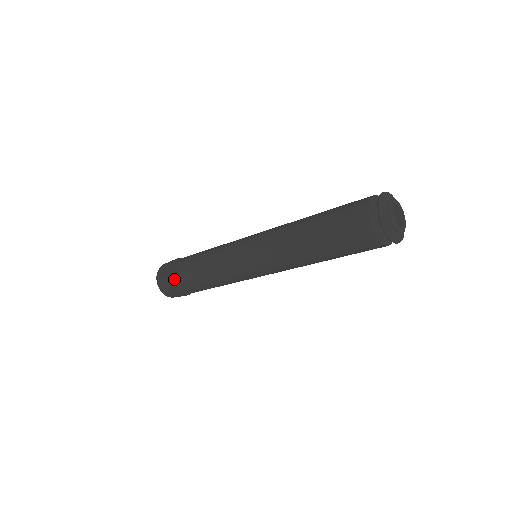
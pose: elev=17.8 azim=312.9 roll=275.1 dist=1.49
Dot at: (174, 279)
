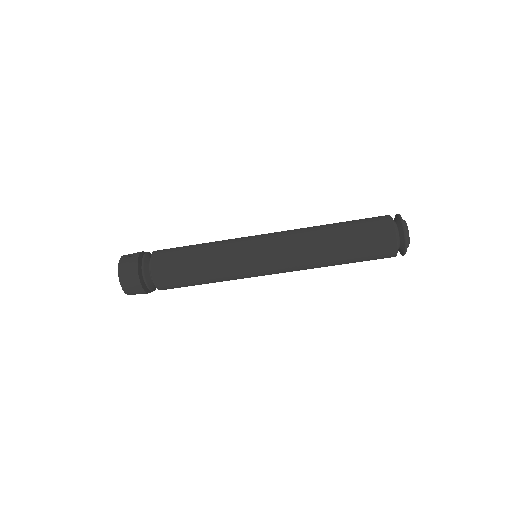
Dot at: (146, 260)
